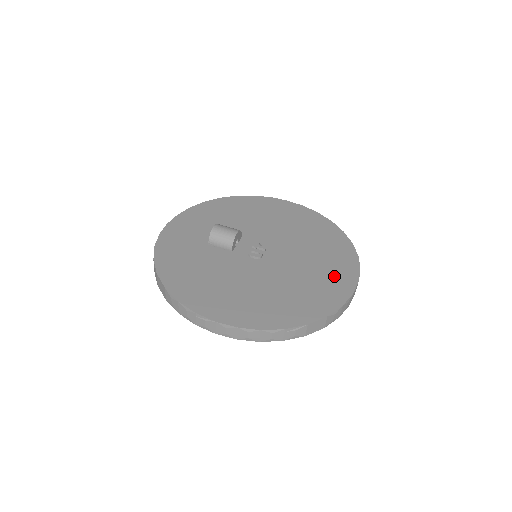
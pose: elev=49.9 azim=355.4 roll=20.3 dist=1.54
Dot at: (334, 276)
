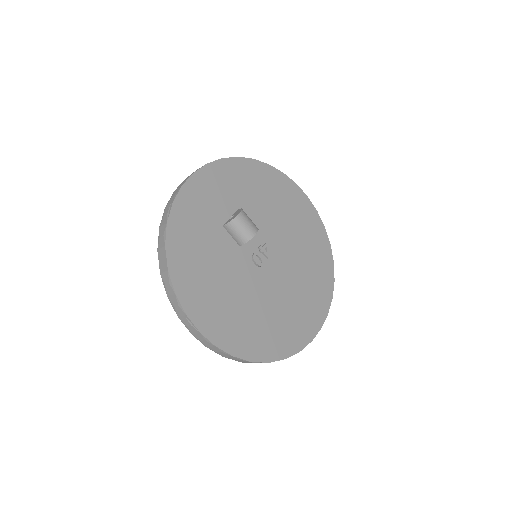
Dot at: (307, 315)
